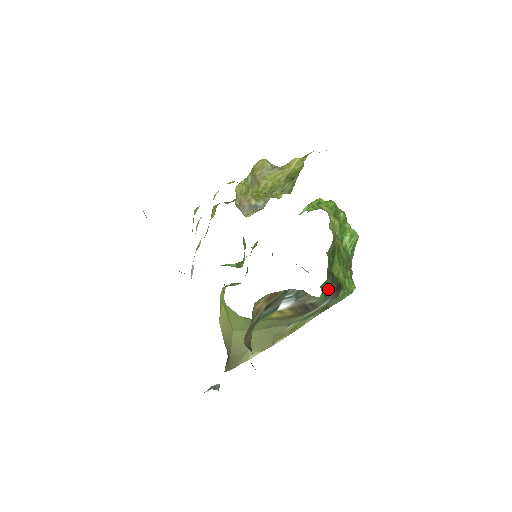
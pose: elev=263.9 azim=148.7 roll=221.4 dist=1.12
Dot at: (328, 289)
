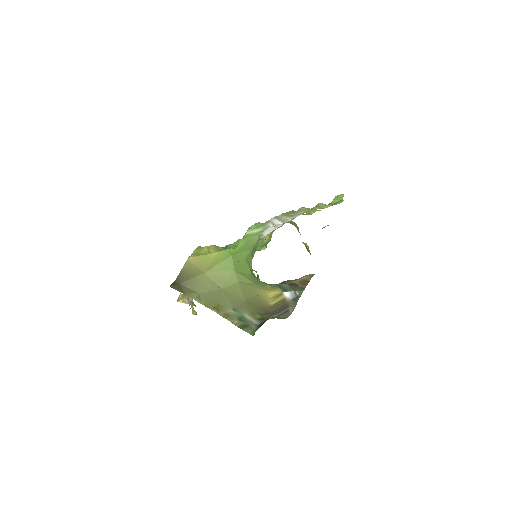
Dot at: occluded
